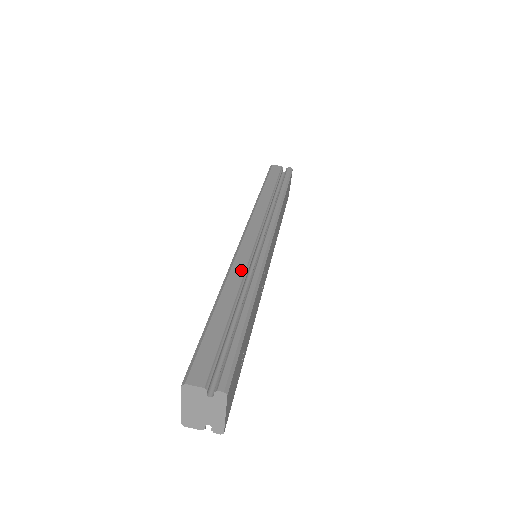
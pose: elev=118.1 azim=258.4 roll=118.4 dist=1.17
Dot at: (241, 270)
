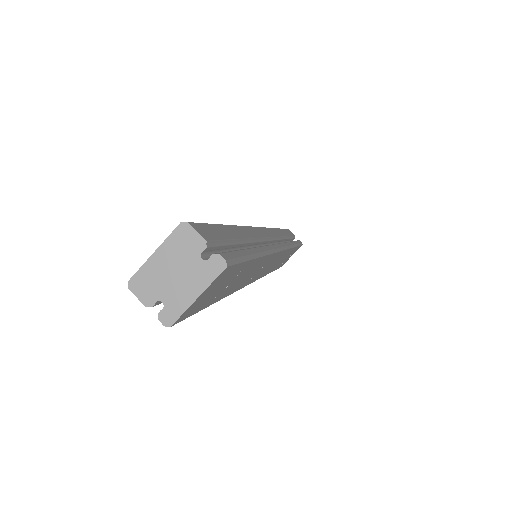
Dot at: (256, 234)
